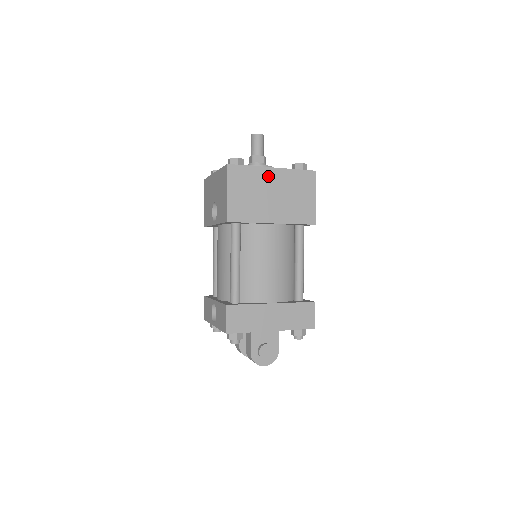
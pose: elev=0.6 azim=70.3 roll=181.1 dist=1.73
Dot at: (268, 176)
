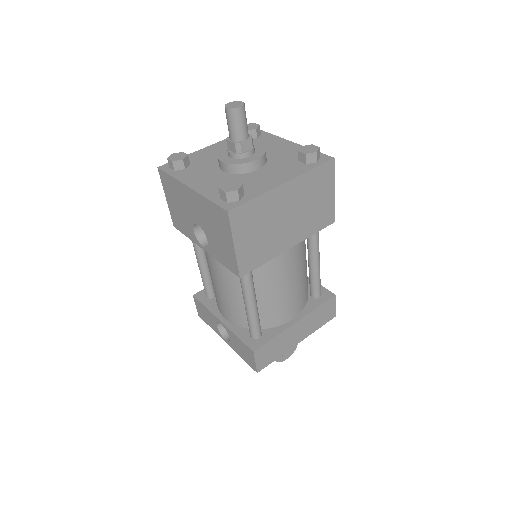
Dot at: (280, 197)
